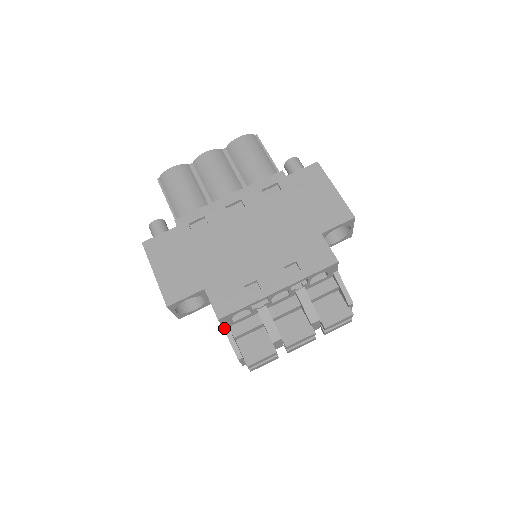
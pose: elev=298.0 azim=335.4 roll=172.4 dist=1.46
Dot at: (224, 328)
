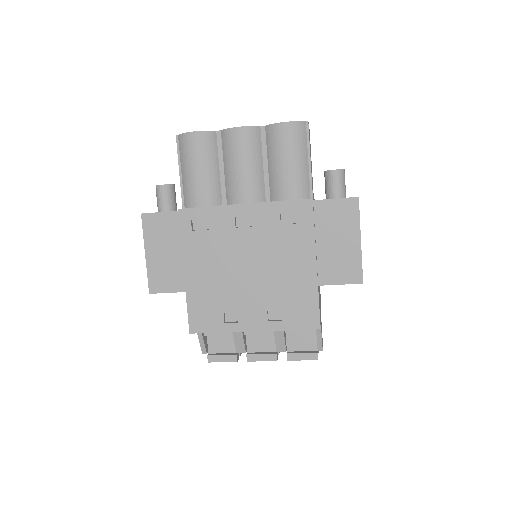
Dot at: occluded
